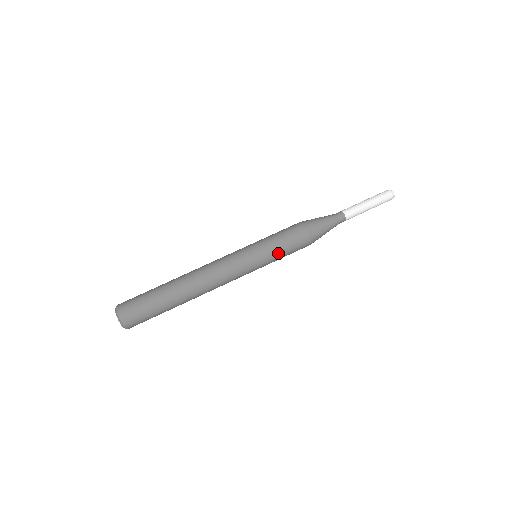
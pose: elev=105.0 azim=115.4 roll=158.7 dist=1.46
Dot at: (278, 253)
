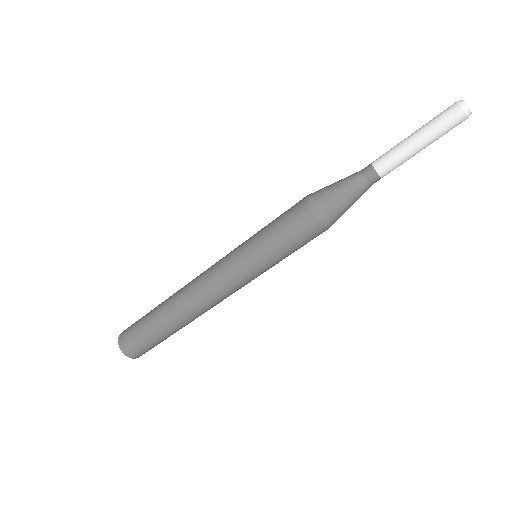
Dot at: (278, 252)
